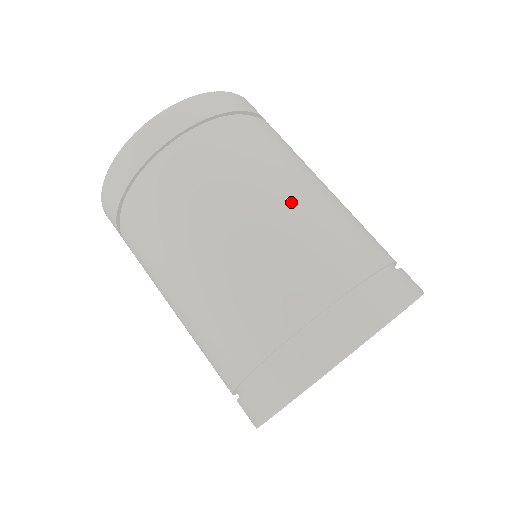
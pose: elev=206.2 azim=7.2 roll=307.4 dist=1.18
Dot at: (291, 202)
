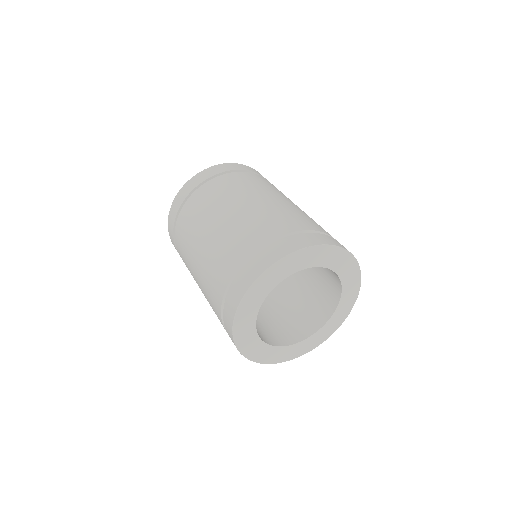
Dot at: (213, 232)
